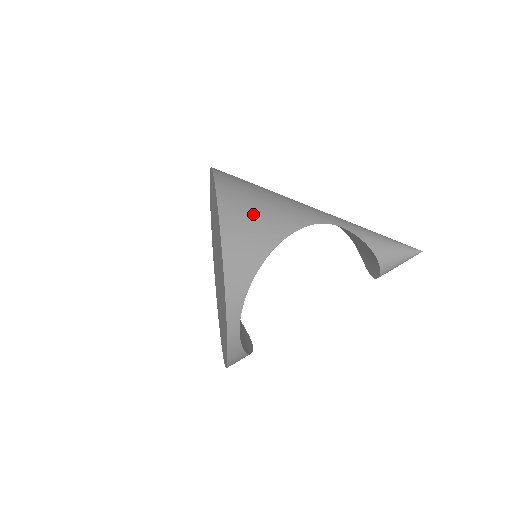
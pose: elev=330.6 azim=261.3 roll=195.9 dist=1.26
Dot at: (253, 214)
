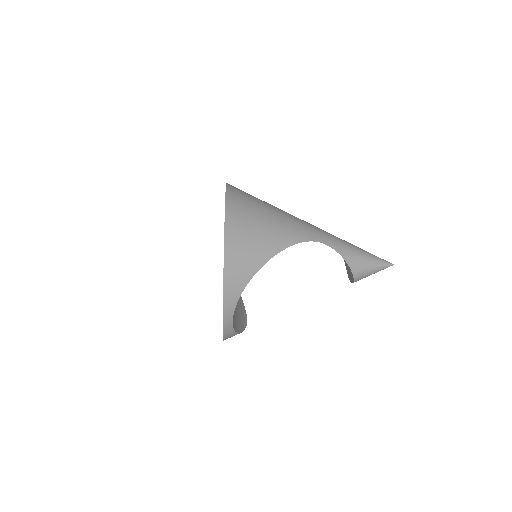
Dot at: (252, 235)
